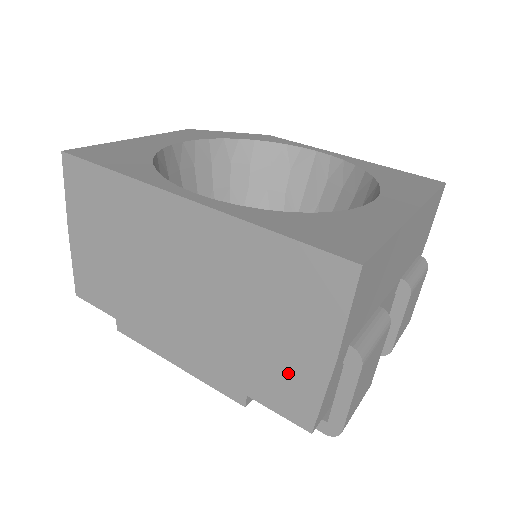
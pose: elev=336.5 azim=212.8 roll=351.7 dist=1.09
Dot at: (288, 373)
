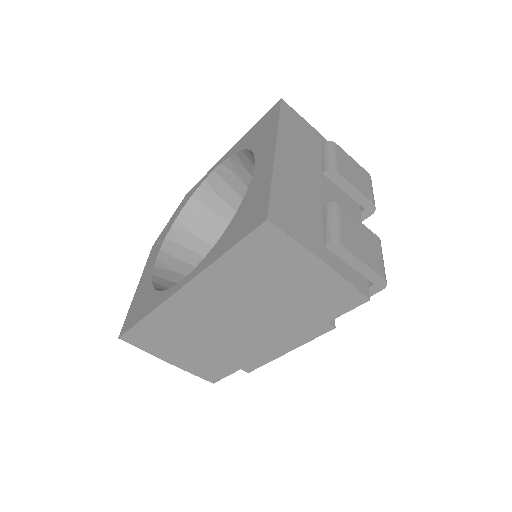
Dot at: (321, 292)
